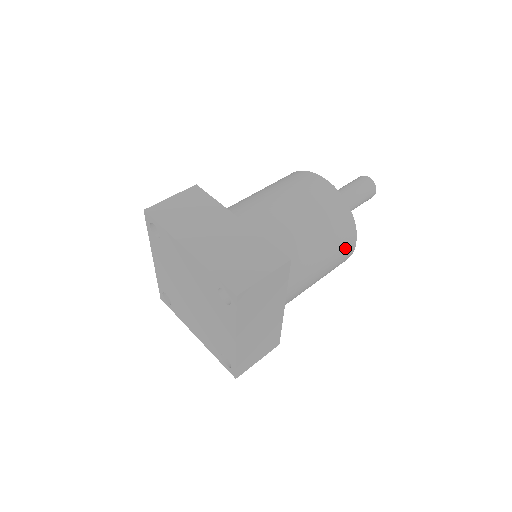
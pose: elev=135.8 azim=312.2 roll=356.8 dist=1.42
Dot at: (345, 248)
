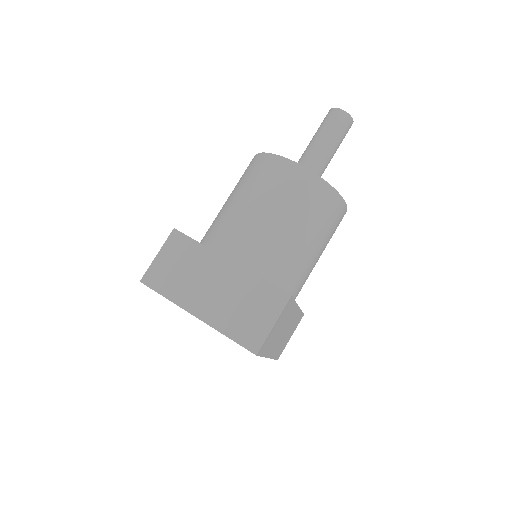
Dot at: (338, 220)
